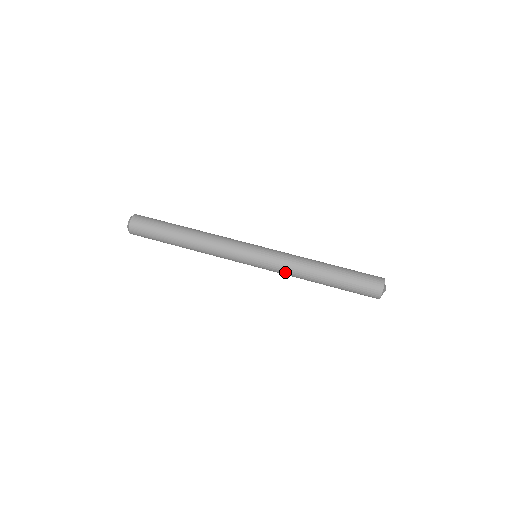
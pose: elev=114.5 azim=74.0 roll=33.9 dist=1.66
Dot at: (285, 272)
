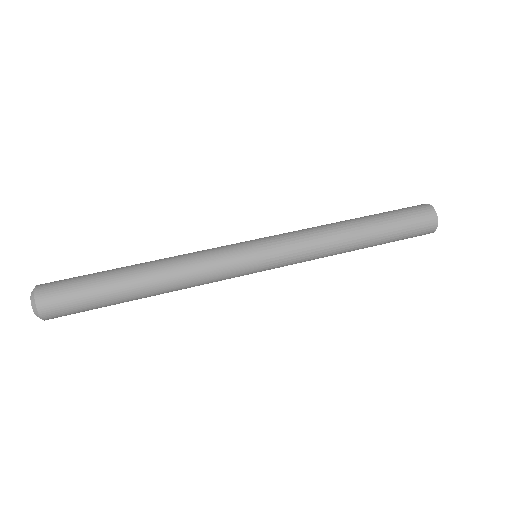
Dot at: (308, 245)
